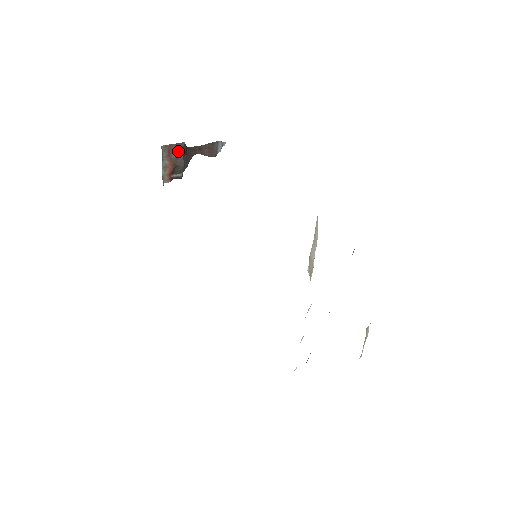
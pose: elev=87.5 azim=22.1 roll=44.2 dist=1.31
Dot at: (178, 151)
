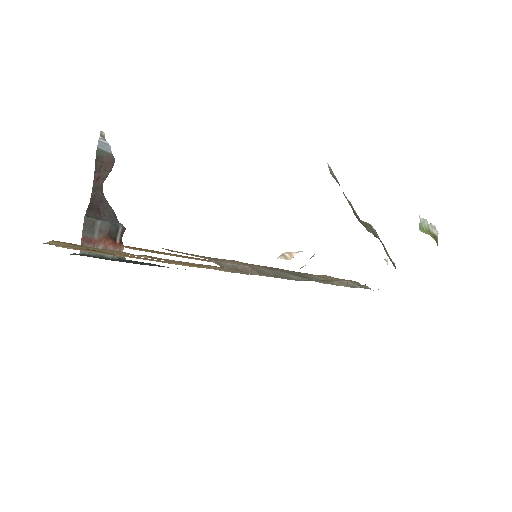
Dot at: (92, 227)
